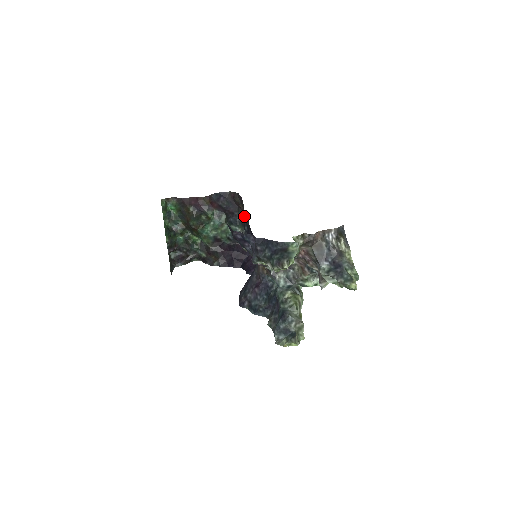
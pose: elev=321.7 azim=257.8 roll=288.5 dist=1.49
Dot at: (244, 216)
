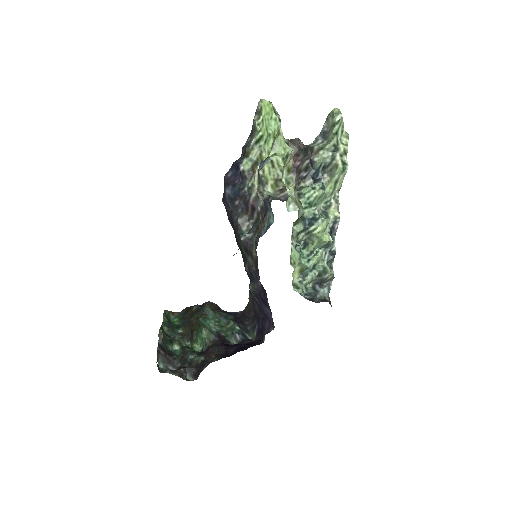
Dot at: (255, 317)
